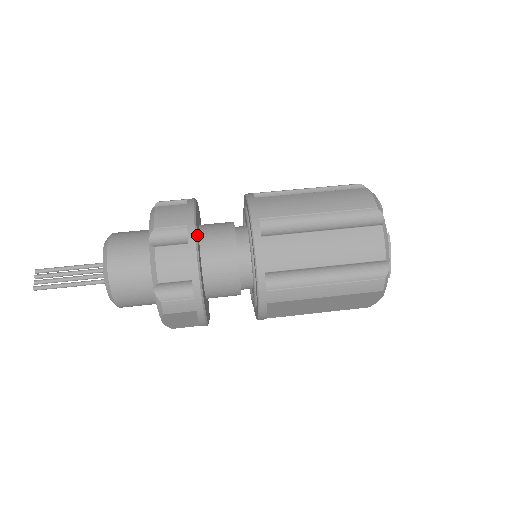
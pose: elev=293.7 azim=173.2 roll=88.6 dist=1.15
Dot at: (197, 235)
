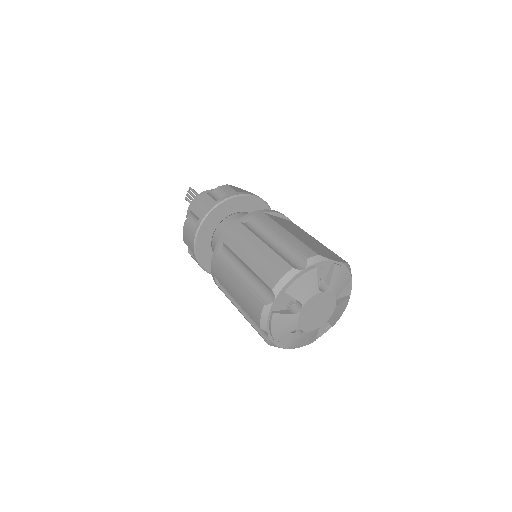
Dot at: (203, 228)
